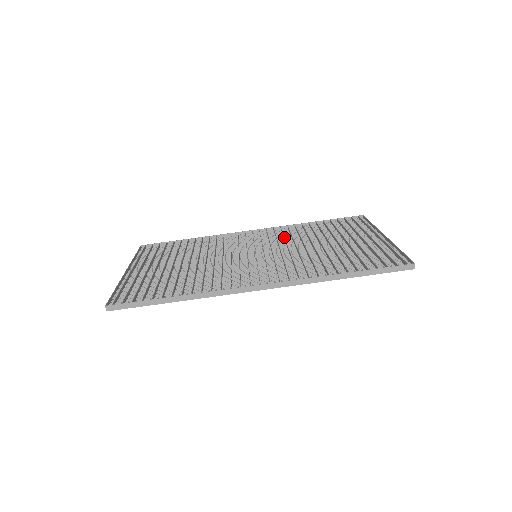
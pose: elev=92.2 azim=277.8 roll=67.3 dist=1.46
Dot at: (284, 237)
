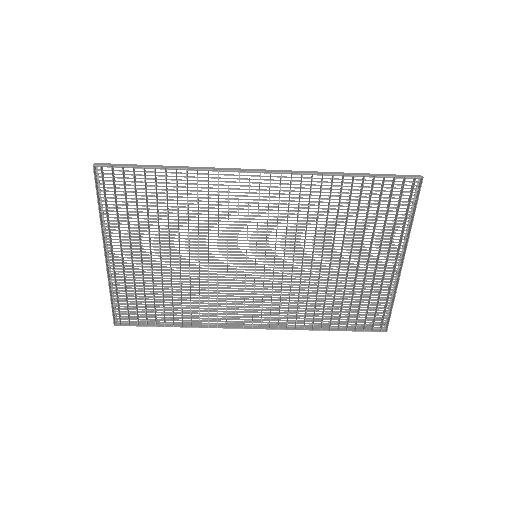
Dot at: (297, 222)
